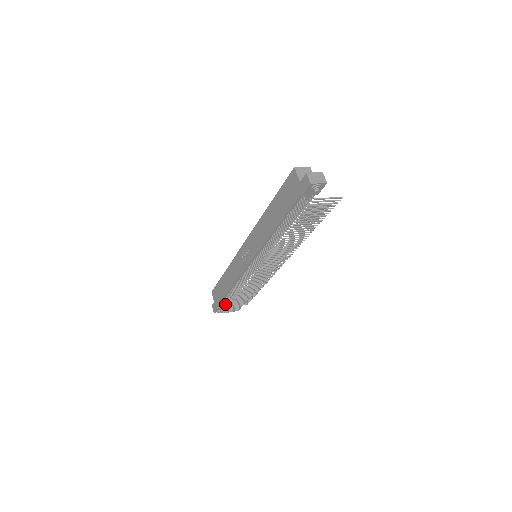
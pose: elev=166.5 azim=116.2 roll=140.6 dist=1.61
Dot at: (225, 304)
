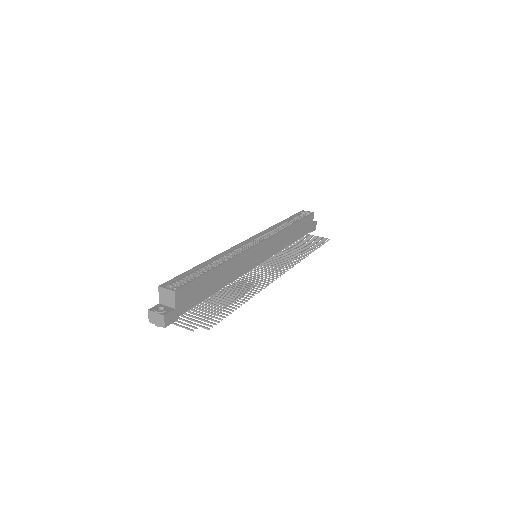
Dot at: occluded
